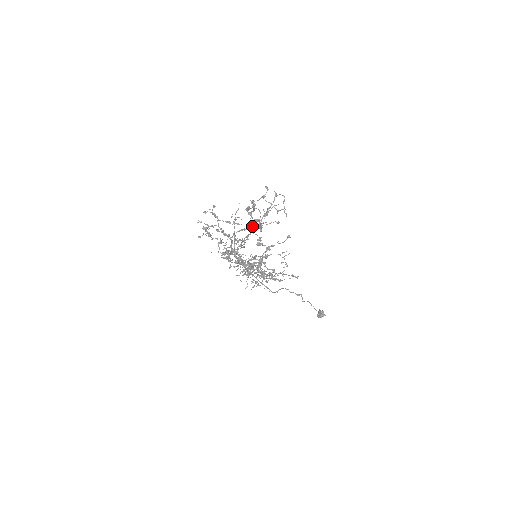
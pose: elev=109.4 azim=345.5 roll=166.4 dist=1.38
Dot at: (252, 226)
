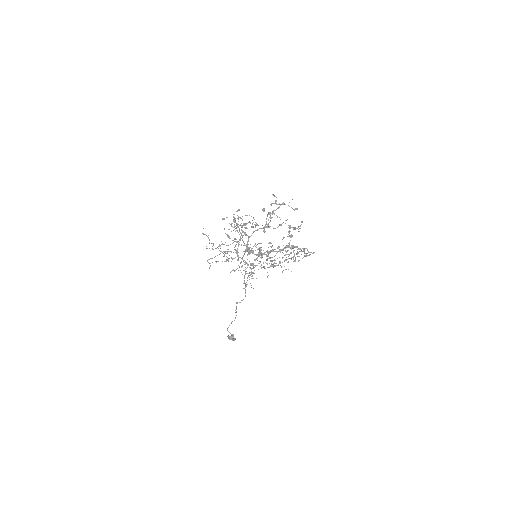
Dot at: occluded
